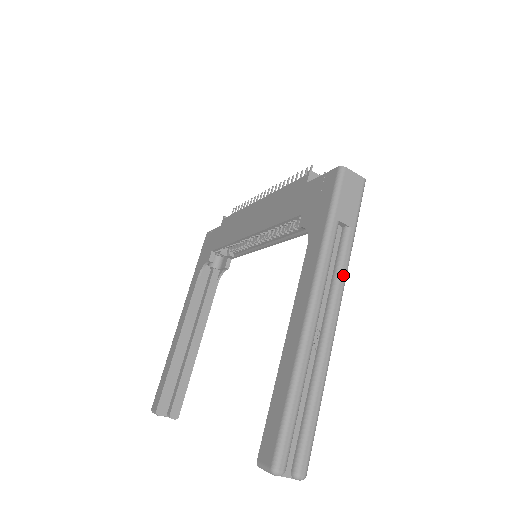
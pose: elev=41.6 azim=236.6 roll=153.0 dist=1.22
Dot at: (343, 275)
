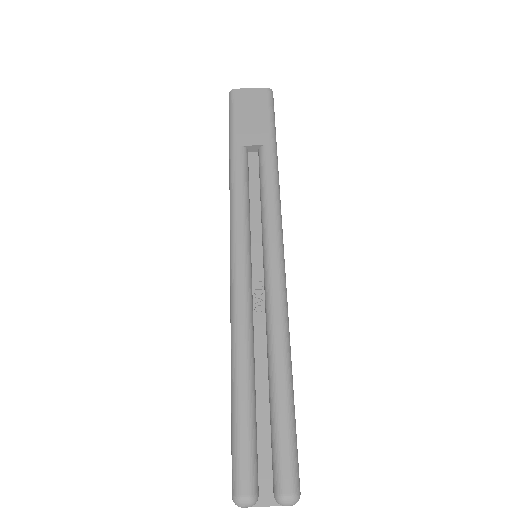
Dot at: (271, 202)
